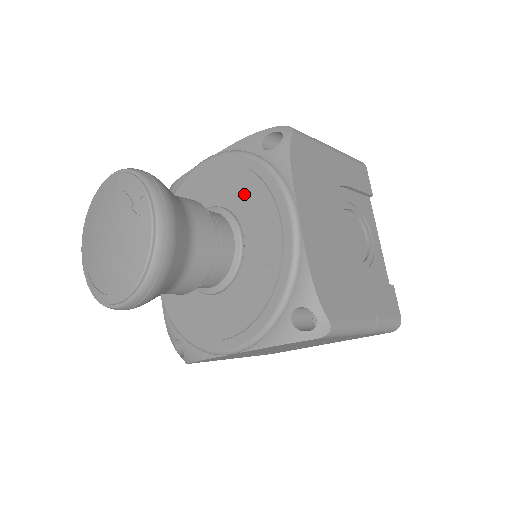
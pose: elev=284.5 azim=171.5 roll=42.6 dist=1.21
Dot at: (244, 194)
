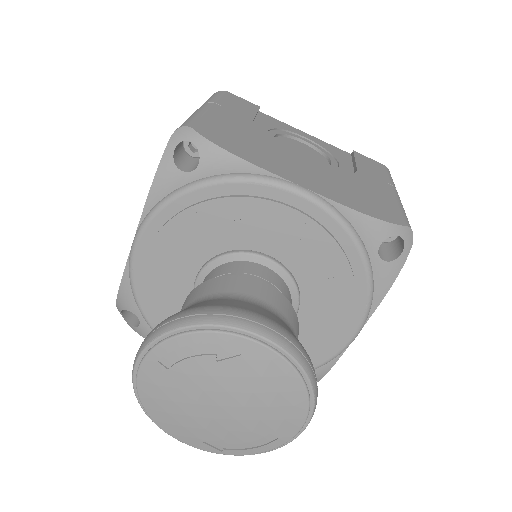
Dot at: (223, 226)
